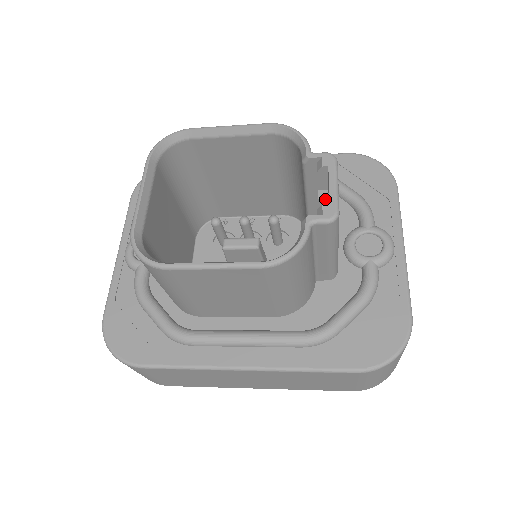
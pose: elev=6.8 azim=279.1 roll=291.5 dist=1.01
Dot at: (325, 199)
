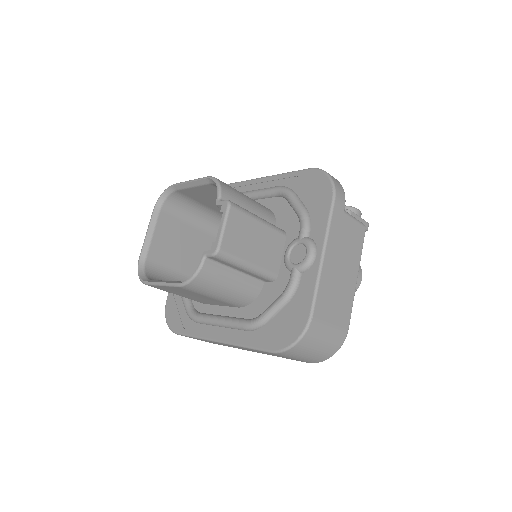
Dot at: occluded
